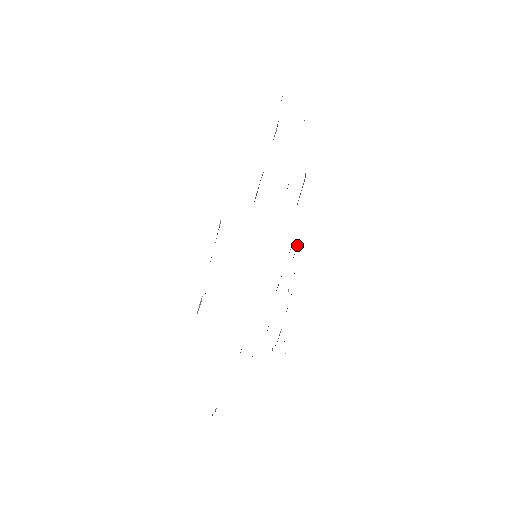
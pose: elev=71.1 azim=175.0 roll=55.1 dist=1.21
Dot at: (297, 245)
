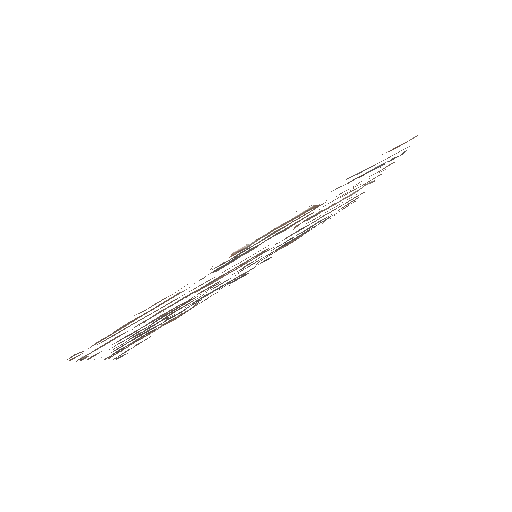
Dot at: occluded
